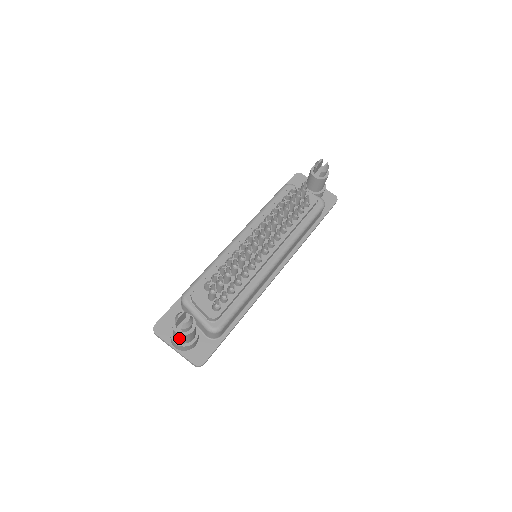
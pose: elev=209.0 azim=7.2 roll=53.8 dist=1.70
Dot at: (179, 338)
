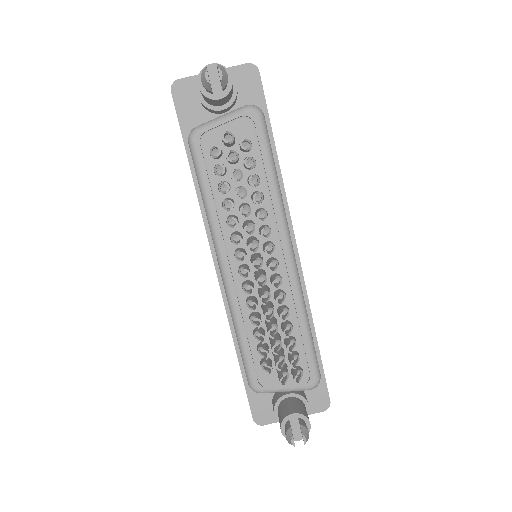
Dot at: occluded
